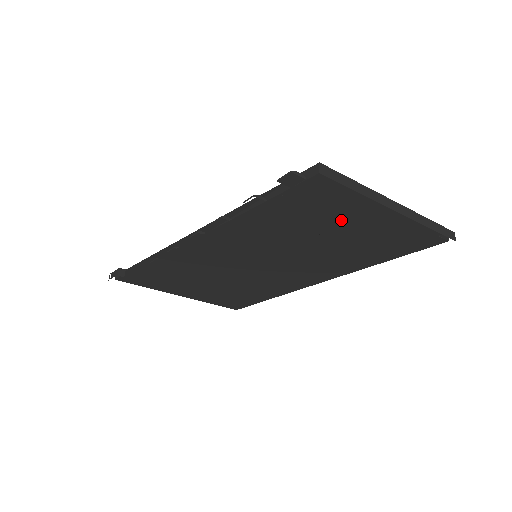
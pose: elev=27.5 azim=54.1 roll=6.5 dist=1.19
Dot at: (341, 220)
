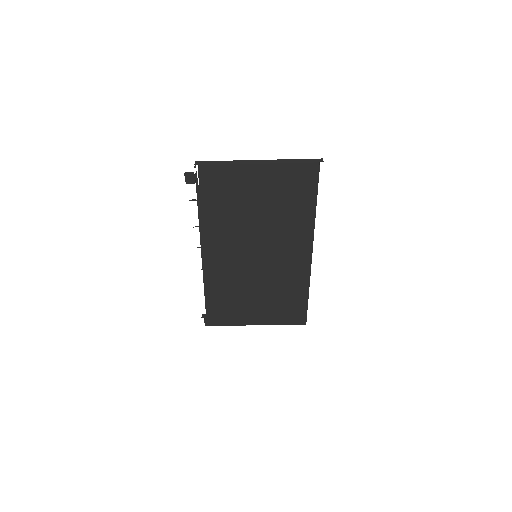
Dot at: (245, 189)
